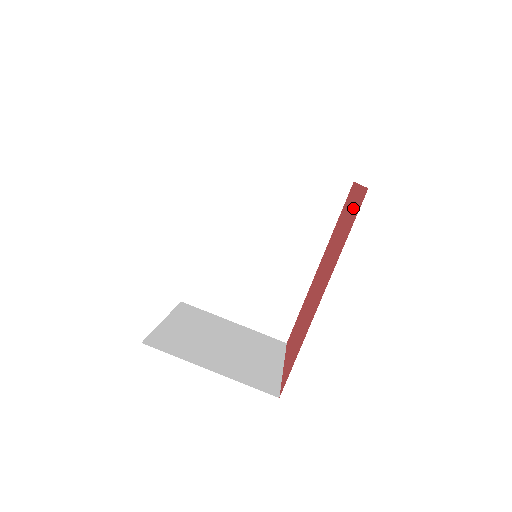
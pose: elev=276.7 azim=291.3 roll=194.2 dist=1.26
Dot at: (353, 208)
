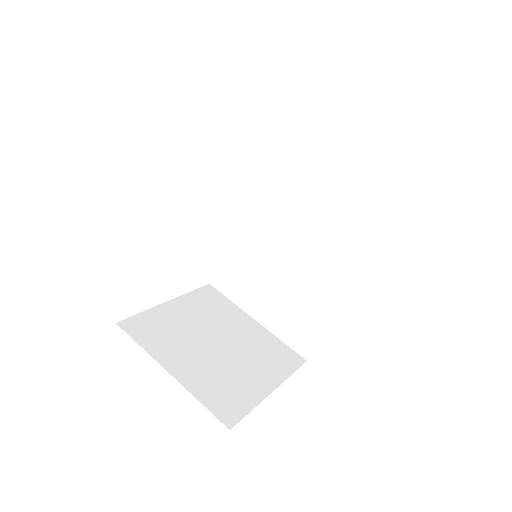
Dot at: occluded
